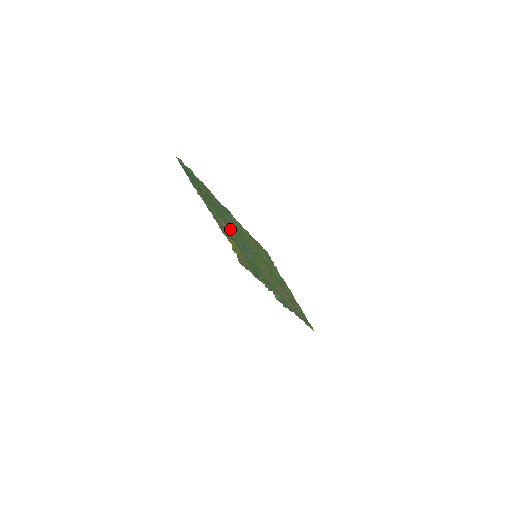
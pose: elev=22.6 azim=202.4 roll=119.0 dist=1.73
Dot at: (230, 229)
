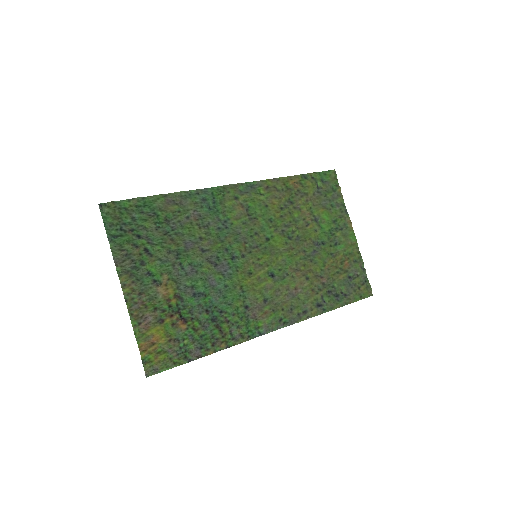
Dot at: (194, 261)
